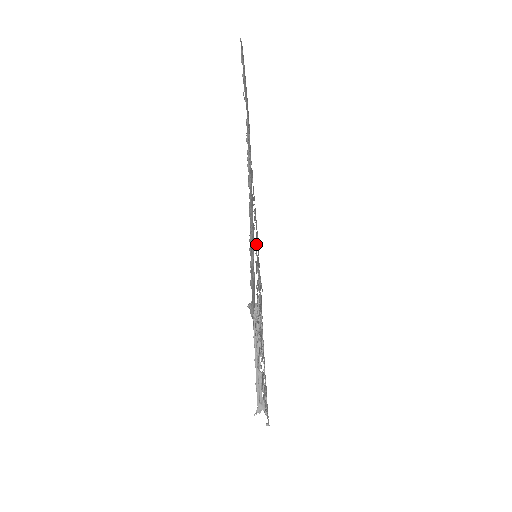
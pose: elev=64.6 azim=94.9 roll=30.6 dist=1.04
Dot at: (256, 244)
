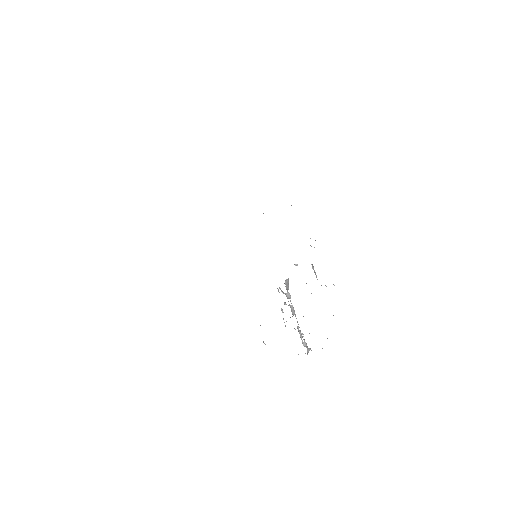
Dot at: occluded
